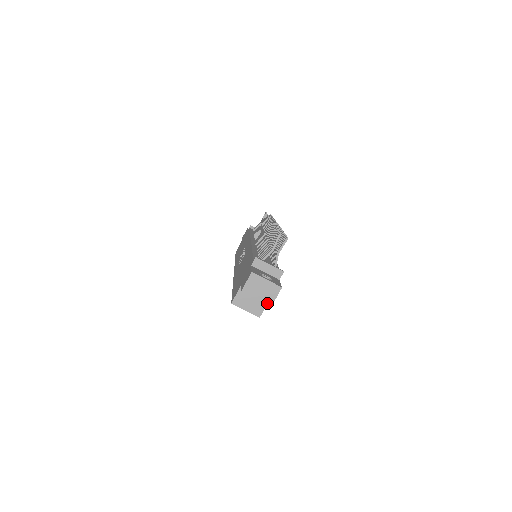
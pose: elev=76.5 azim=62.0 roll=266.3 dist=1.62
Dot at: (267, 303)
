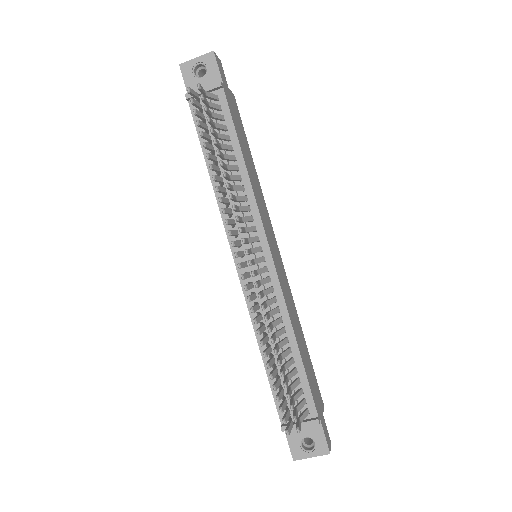
Dot at: occluded
